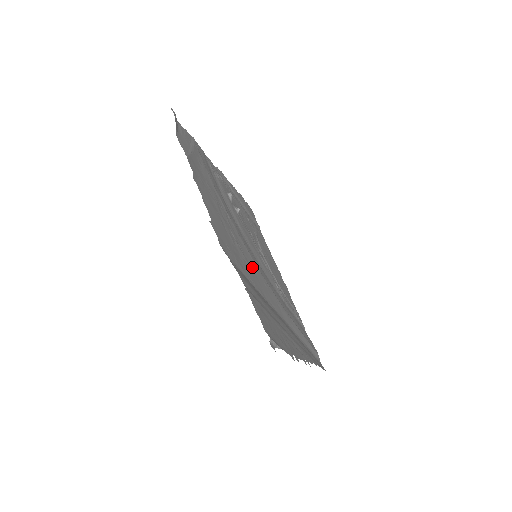
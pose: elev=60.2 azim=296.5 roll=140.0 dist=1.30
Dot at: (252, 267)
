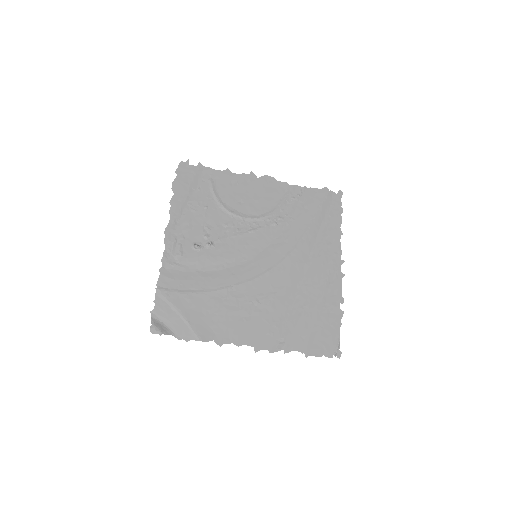
Dot at: (272, 288)
